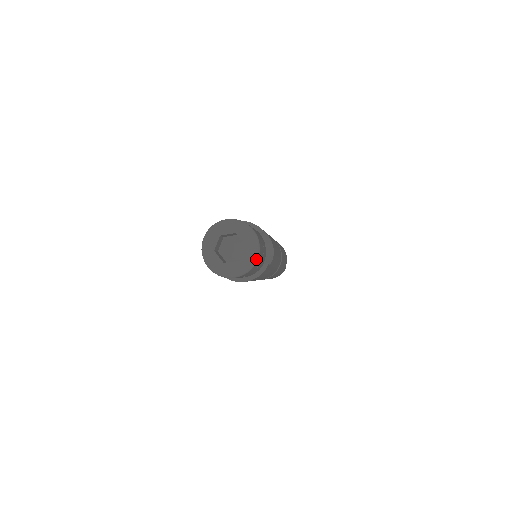
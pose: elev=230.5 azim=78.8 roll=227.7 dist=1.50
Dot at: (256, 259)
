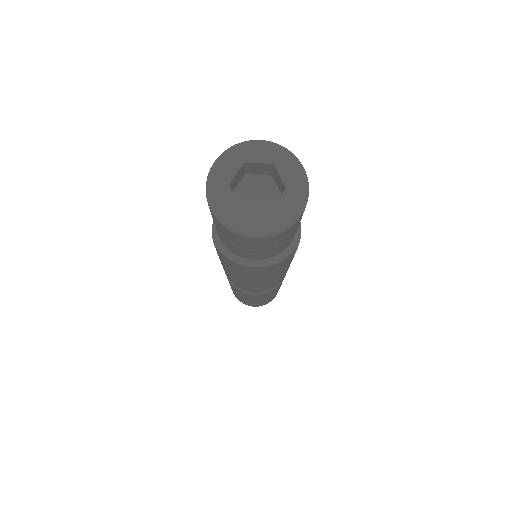
Dot at: (299, 214)
